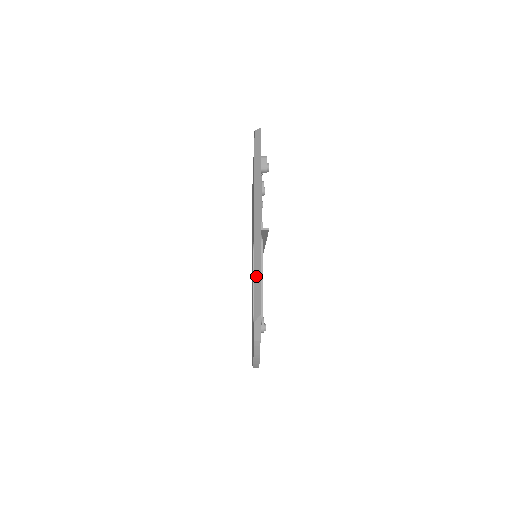
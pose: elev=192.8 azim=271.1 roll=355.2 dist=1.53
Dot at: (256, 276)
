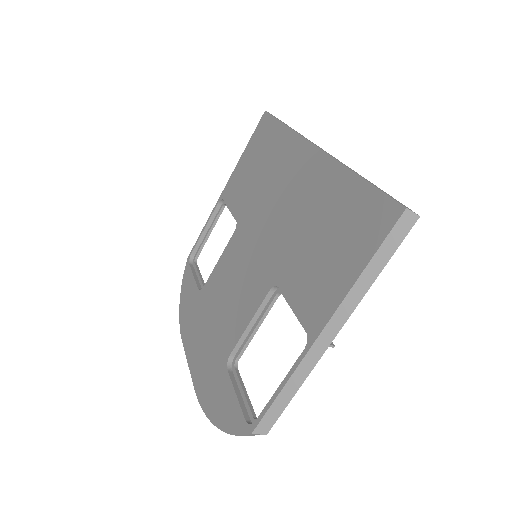
Dot at: (285, 393)
